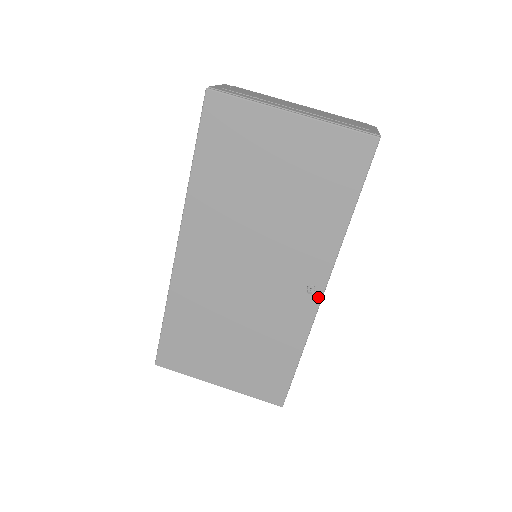
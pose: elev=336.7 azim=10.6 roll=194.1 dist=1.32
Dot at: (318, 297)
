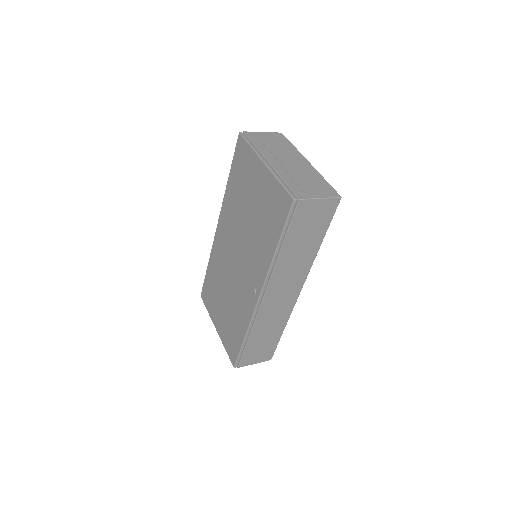
Dot at: (256, 299)
